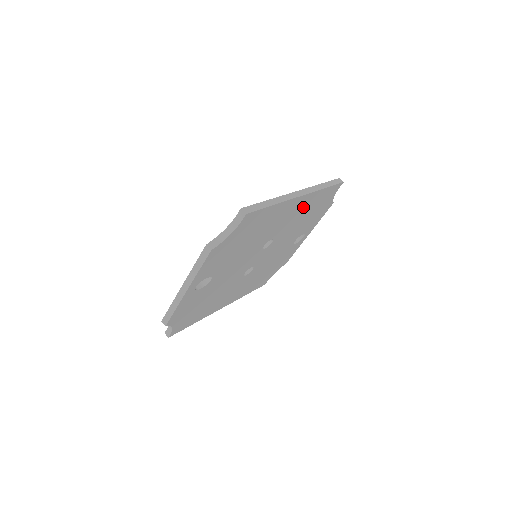
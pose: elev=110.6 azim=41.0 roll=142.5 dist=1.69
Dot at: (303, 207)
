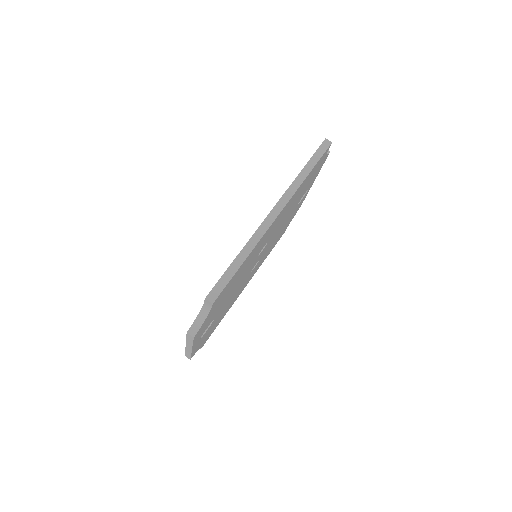
Dot at: occluded
